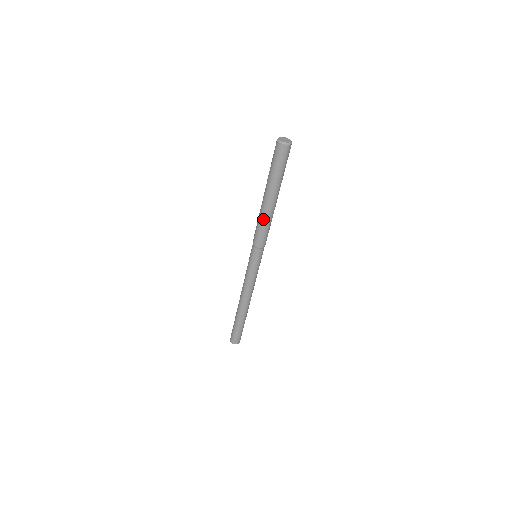
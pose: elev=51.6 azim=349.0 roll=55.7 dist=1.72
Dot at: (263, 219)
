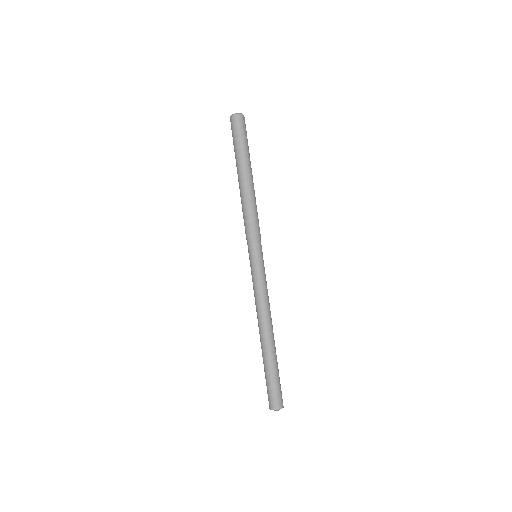
Dot at: (252, 199)
